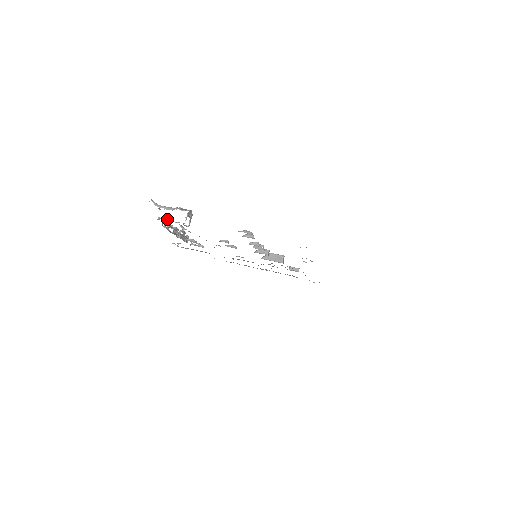
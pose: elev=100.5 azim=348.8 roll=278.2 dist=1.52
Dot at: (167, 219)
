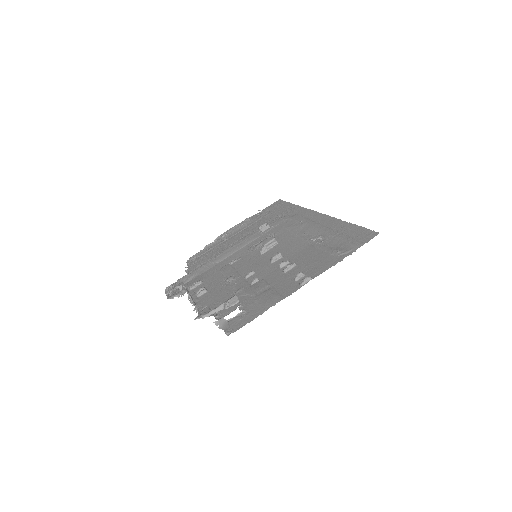
Dot at: occluded
